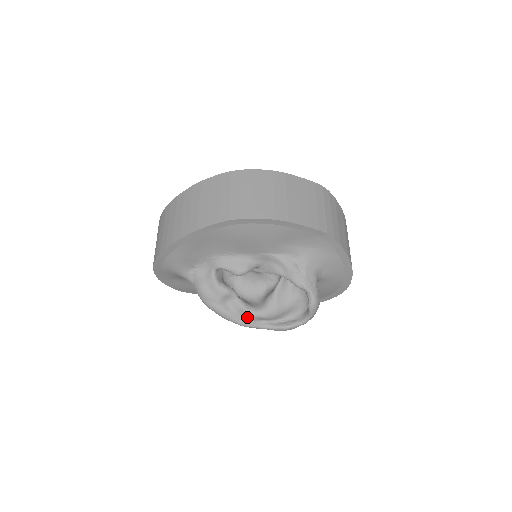
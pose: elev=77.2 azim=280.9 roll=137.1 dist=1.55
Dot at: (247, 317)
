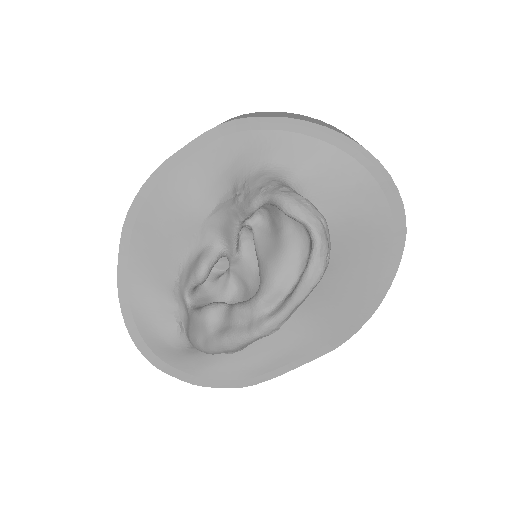
Dot at: (251, 317)
